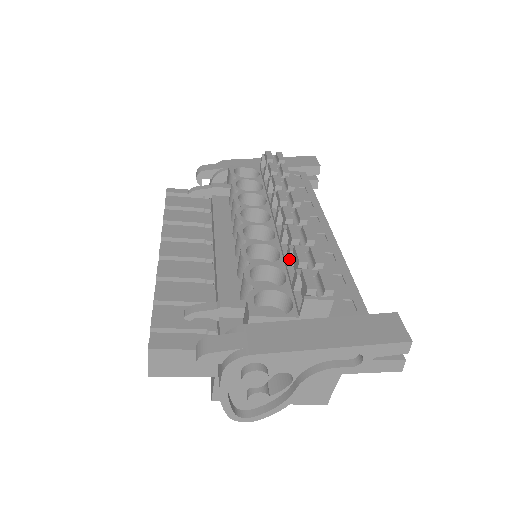
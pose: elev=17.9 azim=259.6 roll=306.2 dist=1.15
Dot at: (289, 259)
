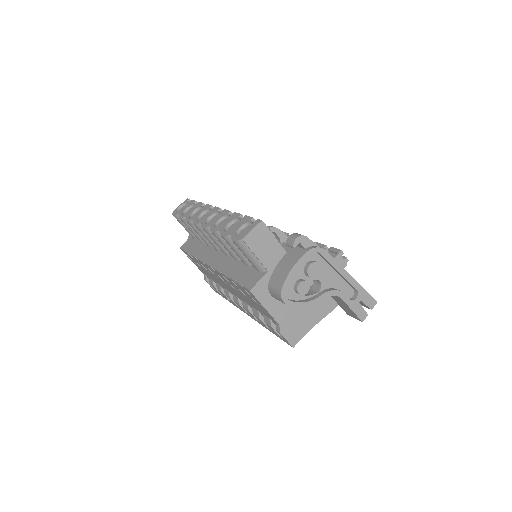
Dot at: occluded
